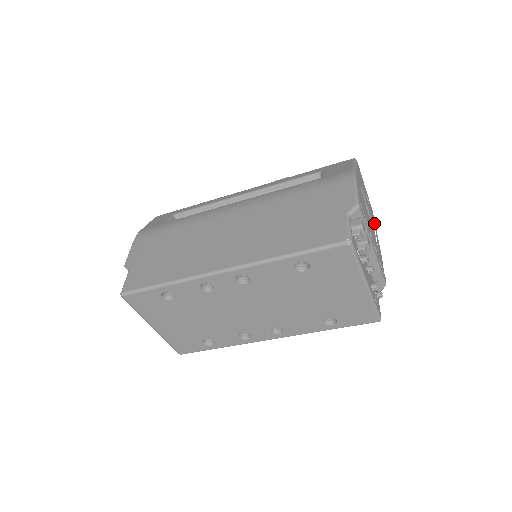
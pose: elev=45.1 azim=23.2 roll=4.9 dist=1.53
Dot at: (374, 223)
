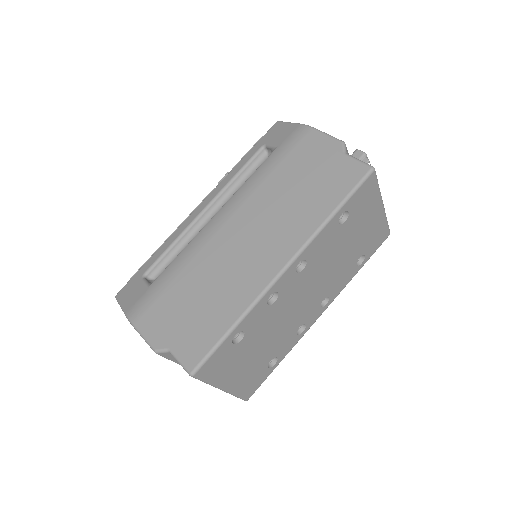
Dot at: occluded
